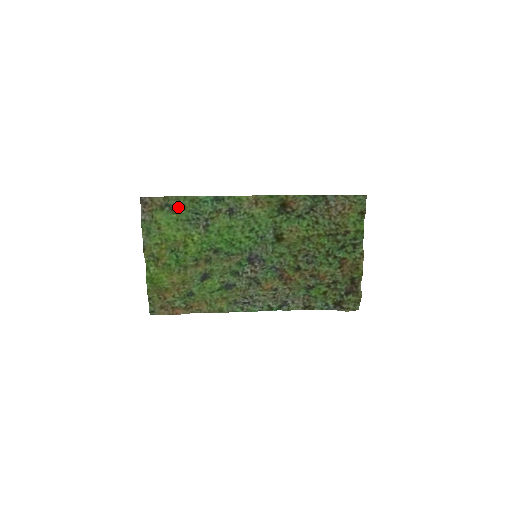
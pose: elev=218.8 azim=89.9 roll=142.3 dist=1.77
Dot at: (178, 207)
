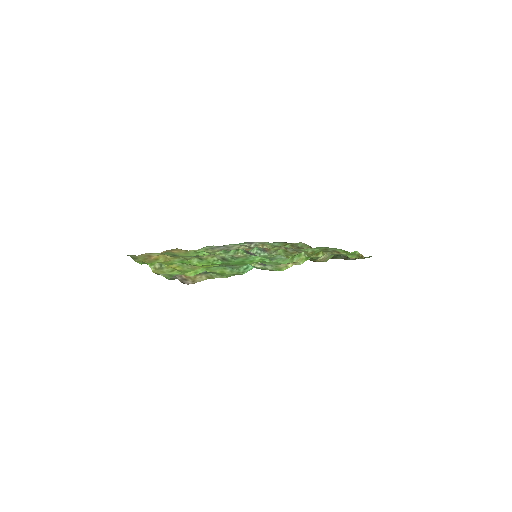
Dot at: (216, 273)
